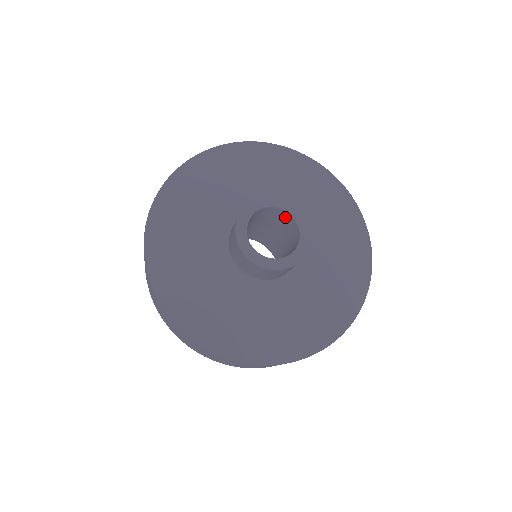
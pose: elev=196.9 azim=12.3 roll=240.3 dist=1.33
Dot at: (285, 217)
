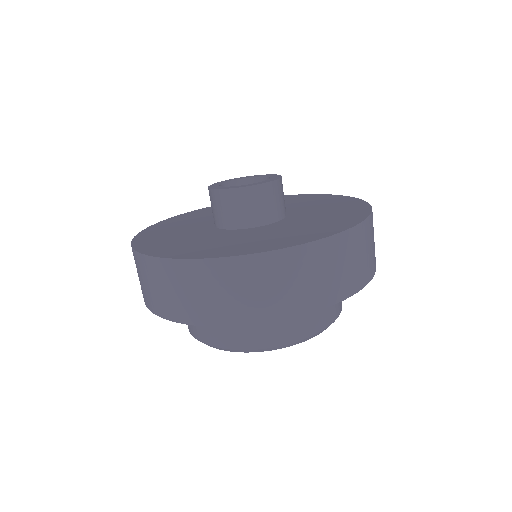
Dot at: occluded
